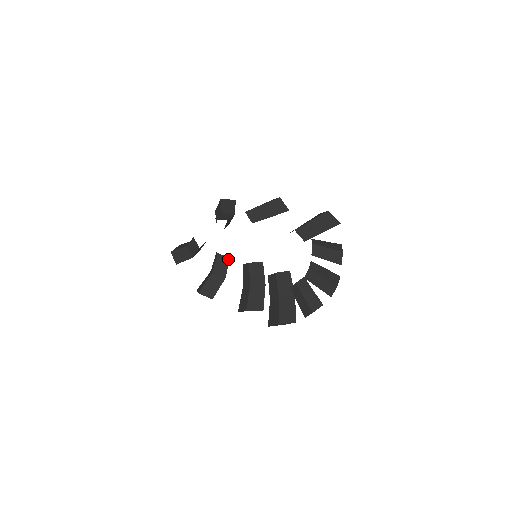
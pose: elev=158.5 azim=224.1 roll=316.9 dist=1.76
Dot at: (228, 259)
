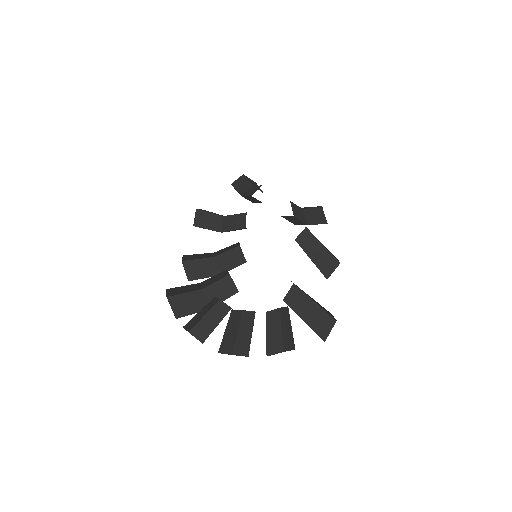
Dot at: (244, 226)
